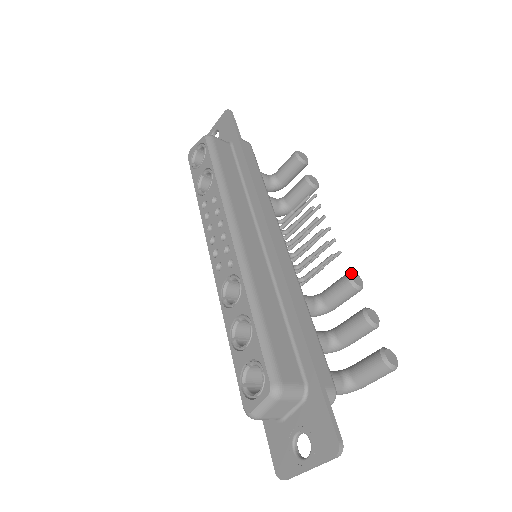
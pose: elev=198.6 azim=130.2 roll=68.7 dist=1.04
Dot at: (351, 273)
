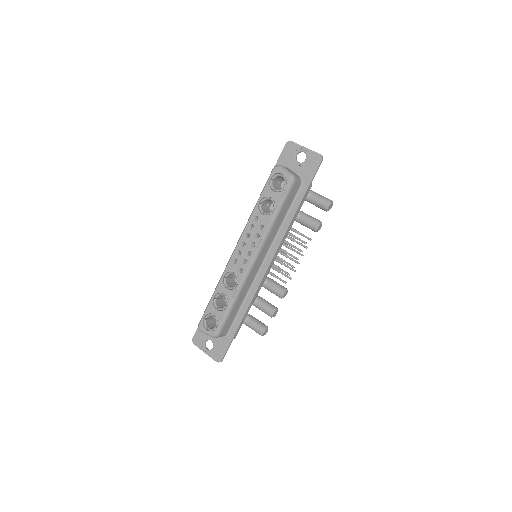
Dot at: (285, 292)
